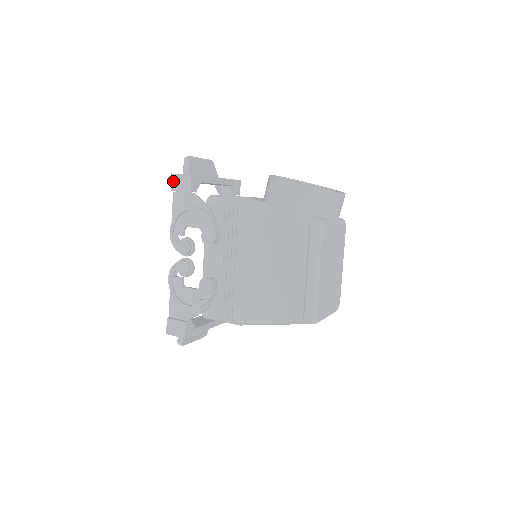
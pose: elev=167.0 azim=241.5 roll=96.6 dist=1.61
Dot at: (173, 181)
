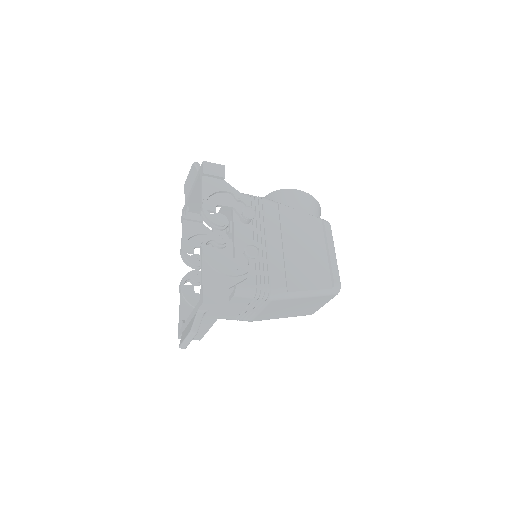
Dot at: (206, 166)
